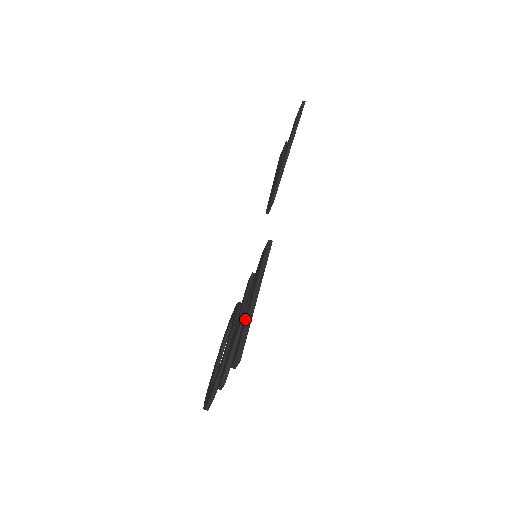
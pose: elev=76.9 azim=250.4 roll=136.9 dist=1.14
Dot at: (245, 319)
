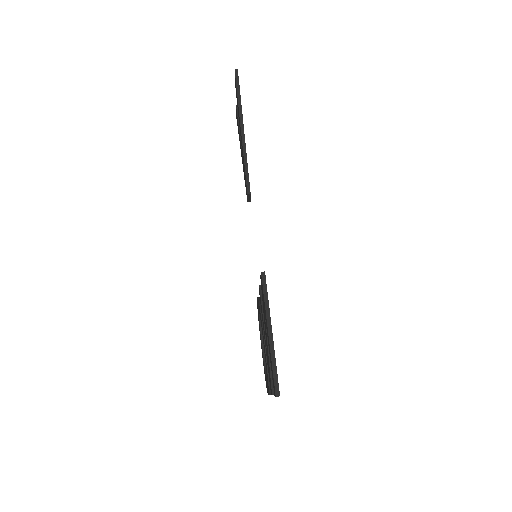
Dot at: (270, 355)
